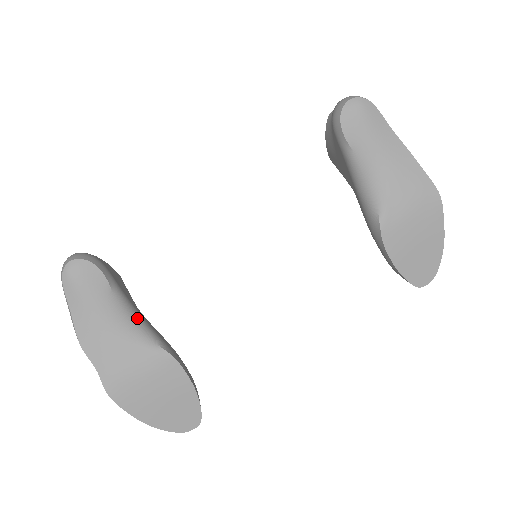
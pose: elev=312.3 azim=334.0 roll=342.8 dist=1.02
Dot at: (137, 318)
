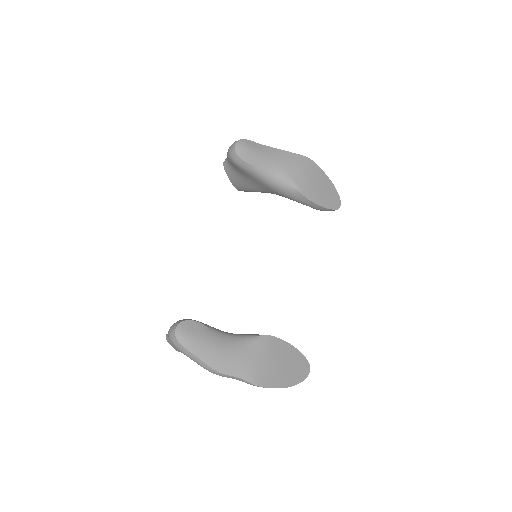
Dot at: (232, 334)
